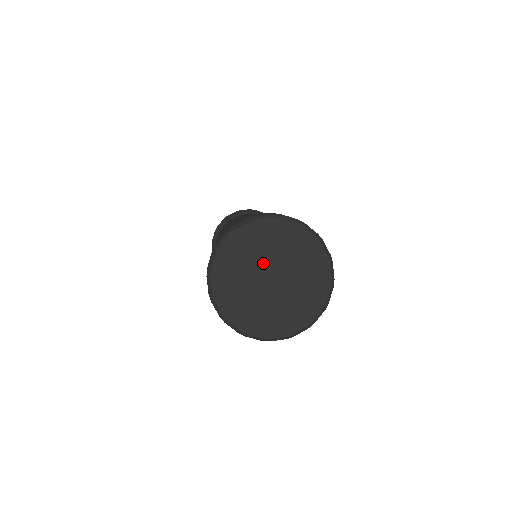
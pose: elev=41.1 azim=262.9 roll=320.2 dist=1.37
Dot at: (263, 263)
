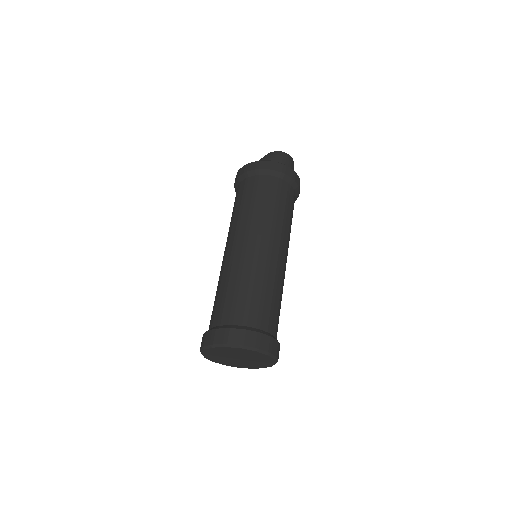
Dot at: (241, 356)
